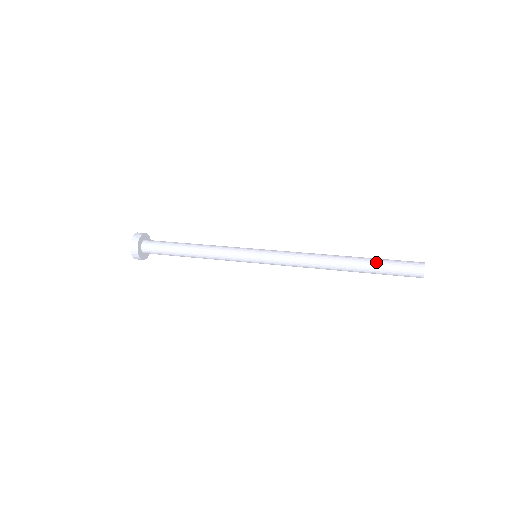
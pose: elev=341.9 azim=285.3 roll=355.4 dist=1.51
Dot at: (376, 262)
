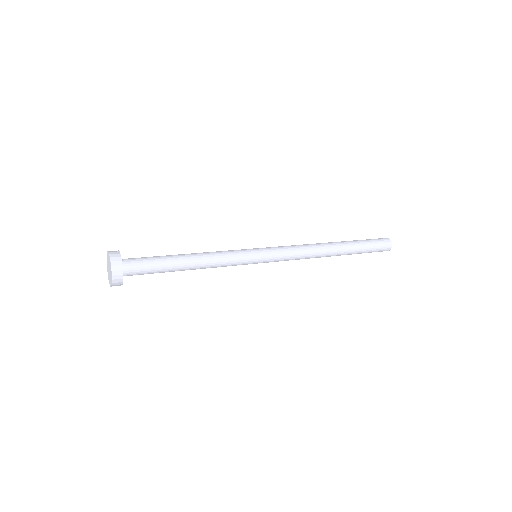
Dot at: (357, 241)
